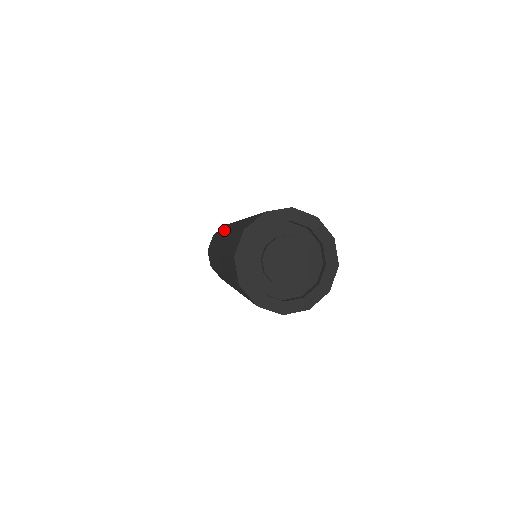
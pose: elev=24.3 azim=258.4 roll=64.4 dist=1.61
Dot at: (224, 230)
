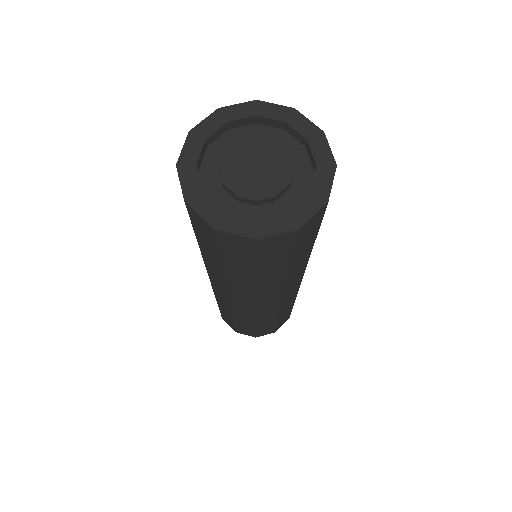
Dot at: occluded
